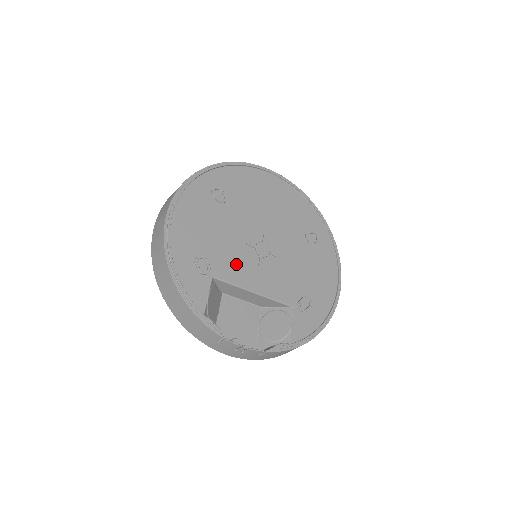
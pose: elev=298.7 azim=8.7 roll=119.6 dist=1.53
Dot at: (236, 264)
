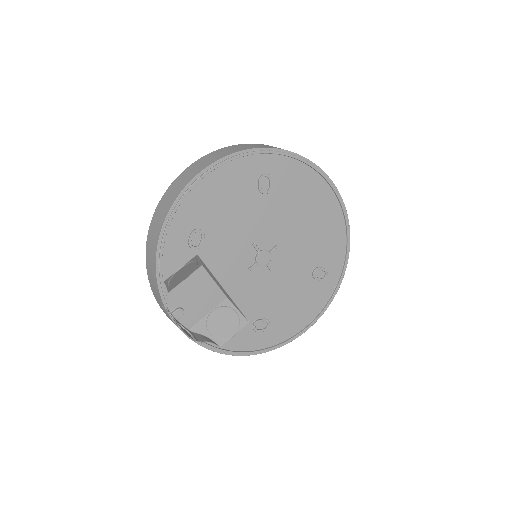
Dot at: (229, 256)
